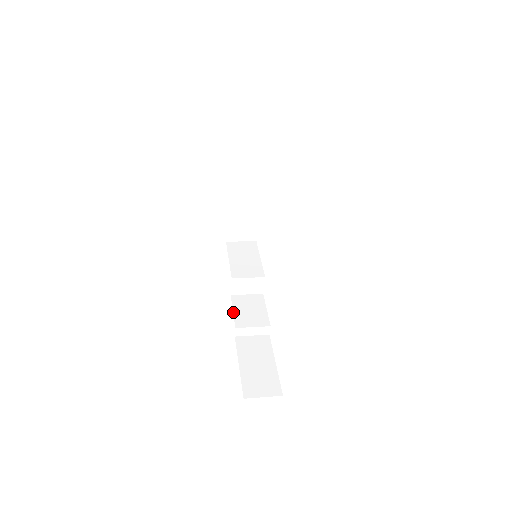
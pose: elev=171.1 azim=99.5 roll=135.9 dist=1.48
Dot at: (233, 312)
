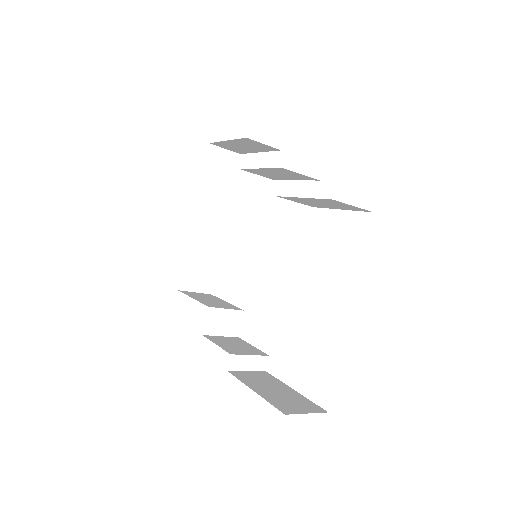
Dot at: (217, 344)
